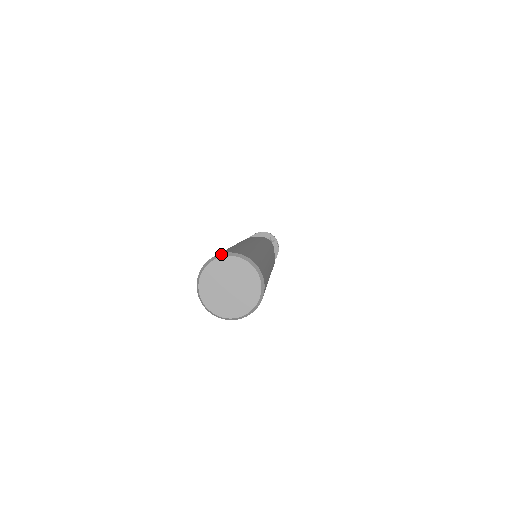
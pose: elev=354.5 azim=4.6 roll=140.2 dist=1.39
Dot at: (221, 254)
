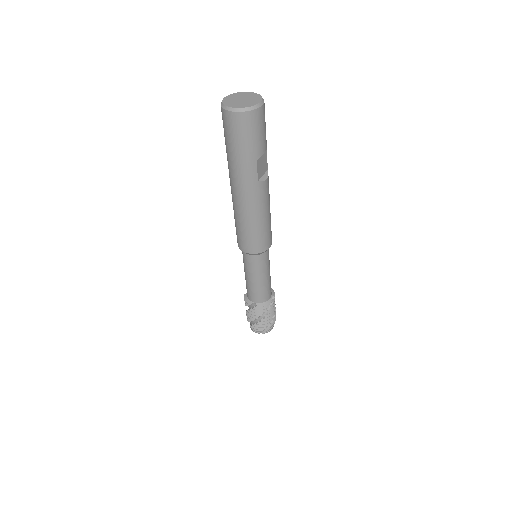
Dot at: (229, 96)
